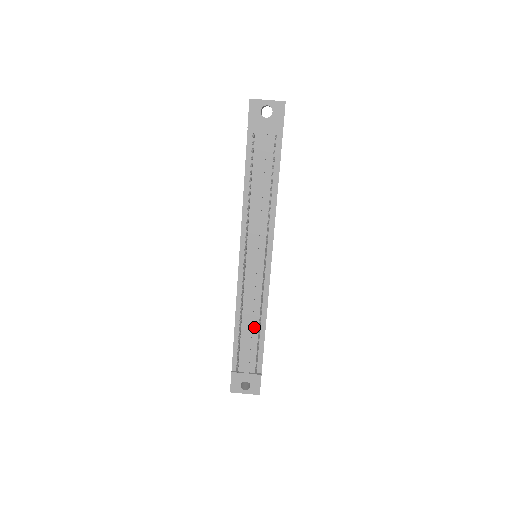
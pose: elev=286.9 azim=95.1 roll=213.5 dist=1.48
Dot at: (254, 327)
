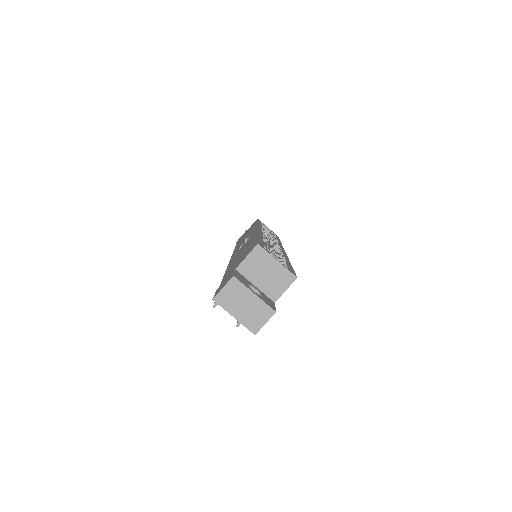
Dot at: occluded
